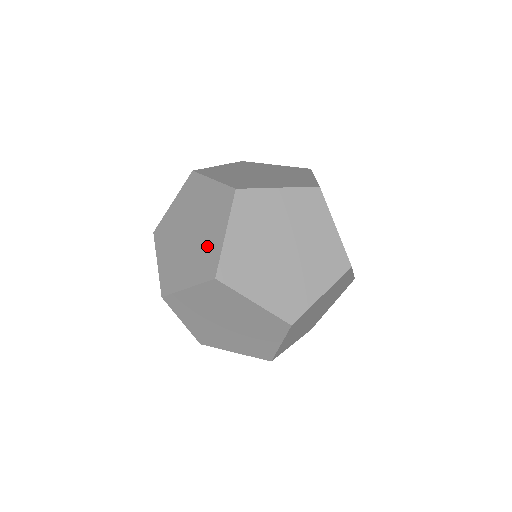
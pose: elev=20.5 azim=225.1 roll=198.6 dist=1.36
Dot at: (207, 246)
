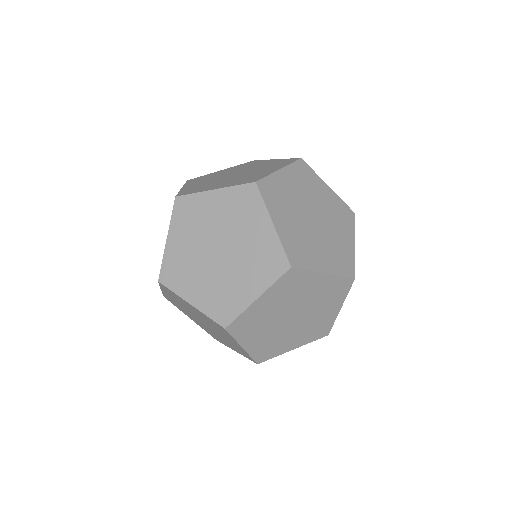
Dot at: occluded
